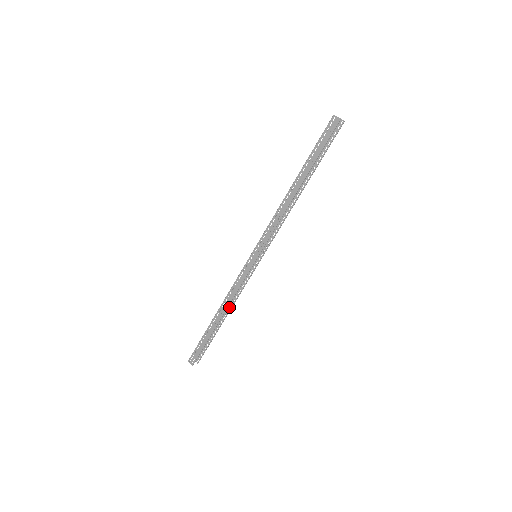
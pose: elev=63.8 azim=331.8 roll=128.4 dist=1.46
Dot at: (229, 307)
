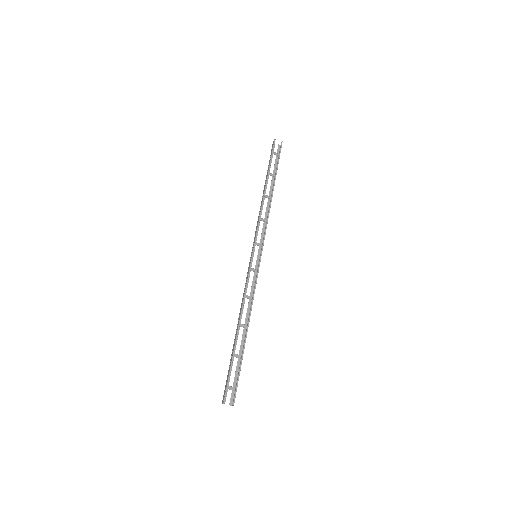
Dot at: (249, 319)
